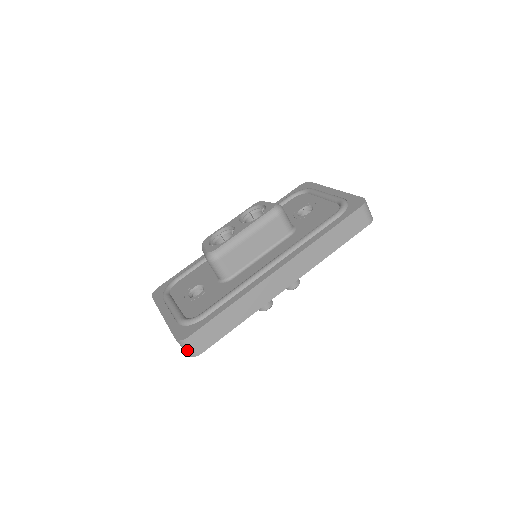
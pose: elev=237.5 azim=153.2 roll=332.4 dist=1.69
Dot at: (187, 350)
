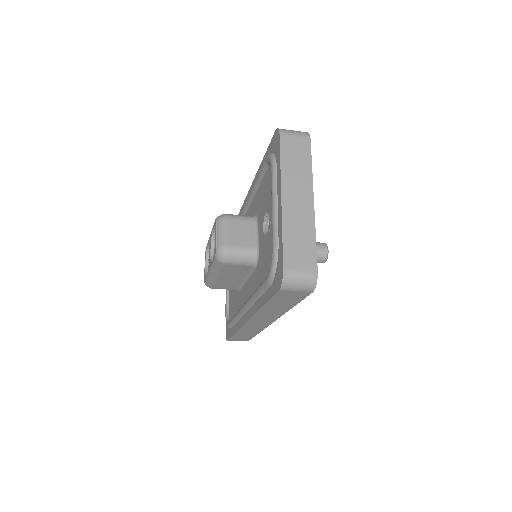
Dot at: occluded
